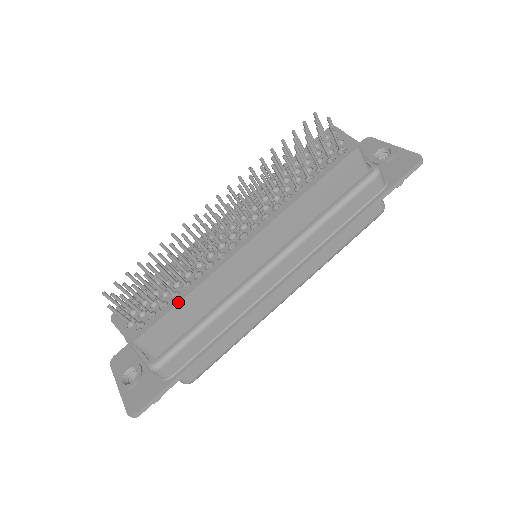
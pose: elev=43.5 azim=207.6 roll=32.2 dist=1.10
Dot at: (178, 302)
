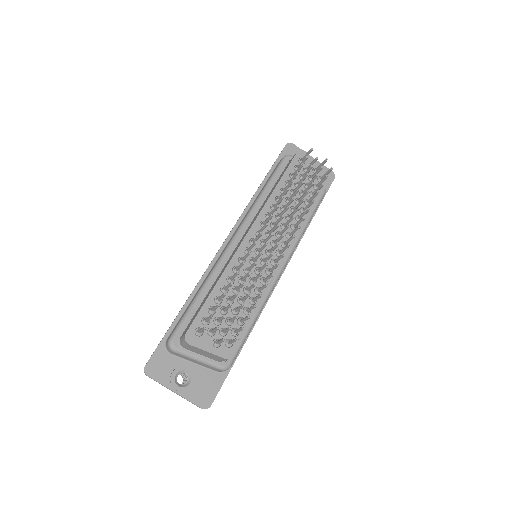
Dot at: (254, 317)
